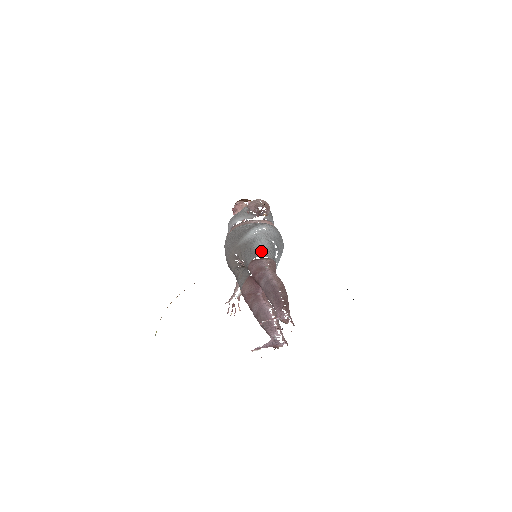
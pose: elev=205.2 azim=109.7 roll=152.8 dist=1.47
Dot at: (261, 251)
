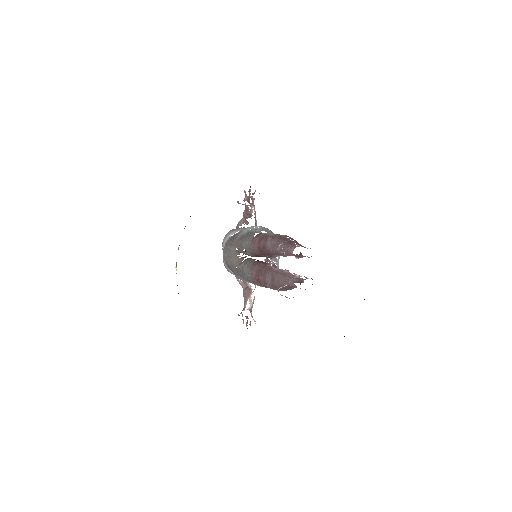
Dot at: (259, 230)
